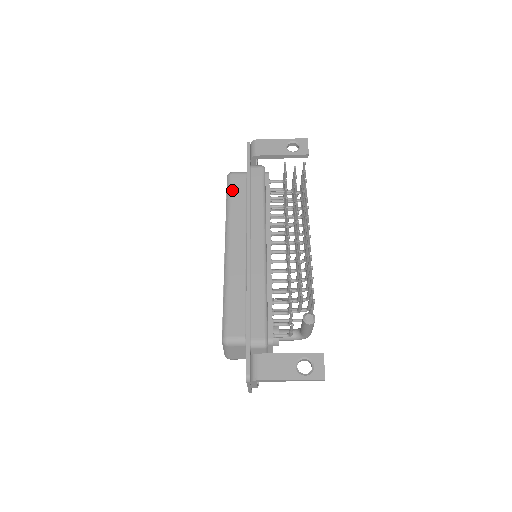
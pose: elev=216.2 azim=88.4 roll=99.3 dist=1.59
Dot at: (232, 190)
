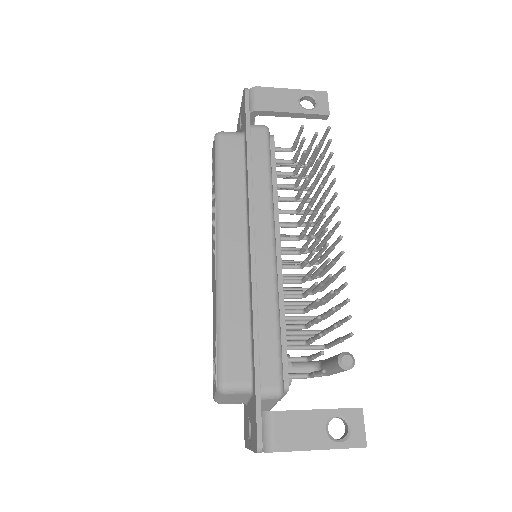
Dot at: (223, 159)
